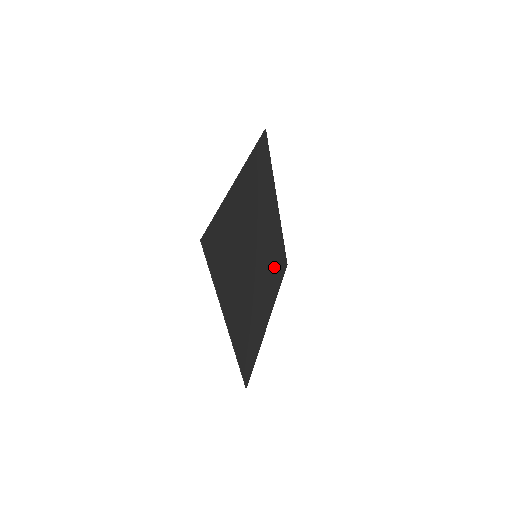
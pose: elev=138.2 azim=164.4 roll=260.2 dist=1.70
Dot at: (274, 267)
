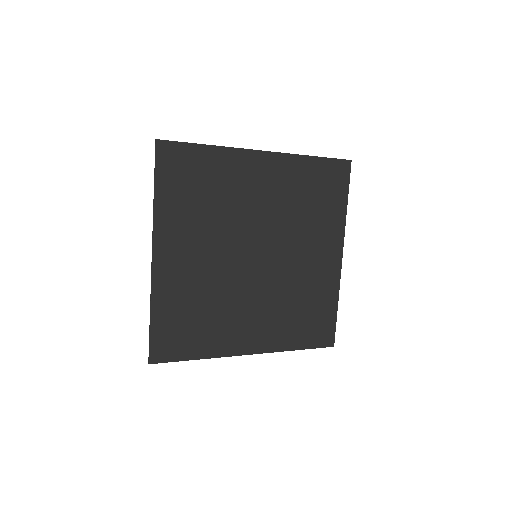
Dot at: (295, 312)
